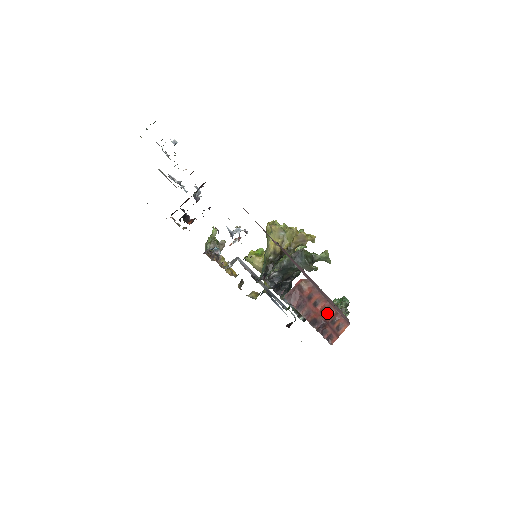
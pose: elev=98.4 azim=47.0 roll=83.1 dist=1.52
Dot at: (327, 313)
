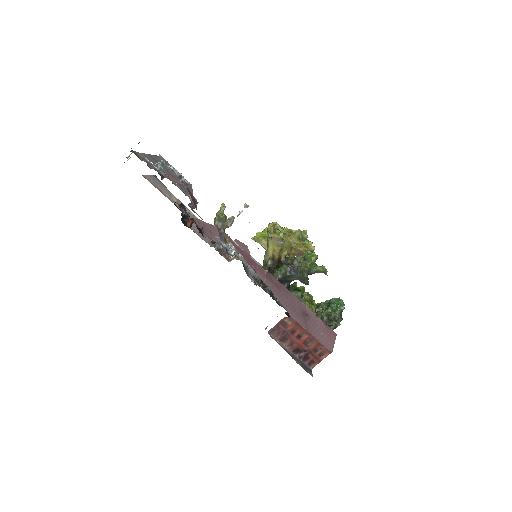
Dot at: (310, 343)
